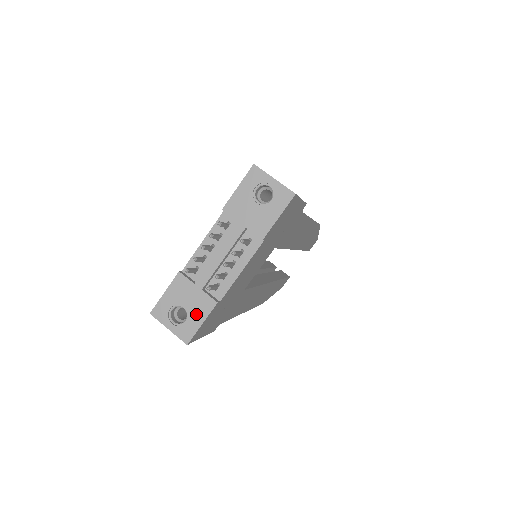
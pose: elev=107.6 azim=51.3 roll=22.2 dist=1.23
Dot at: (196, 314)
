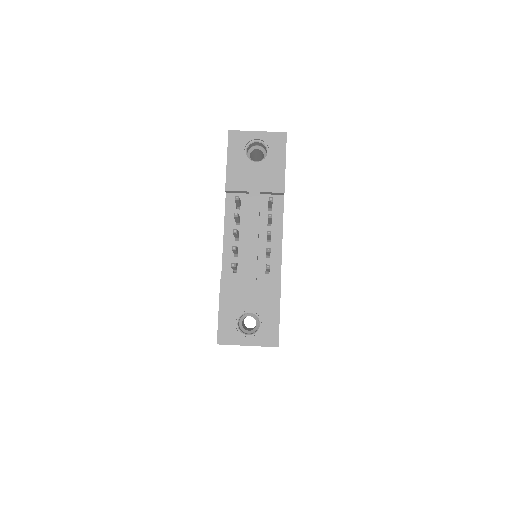
Dot at: (267, 309)
